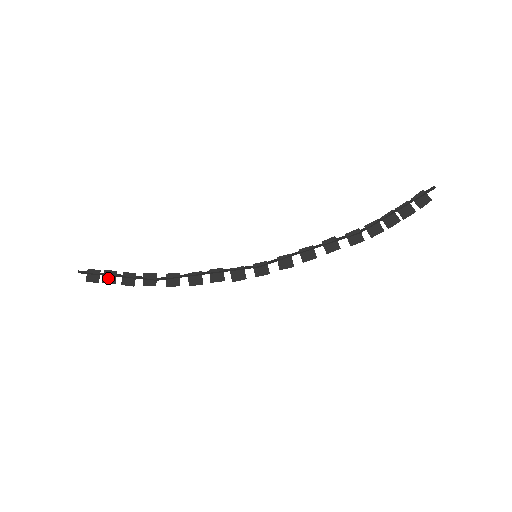
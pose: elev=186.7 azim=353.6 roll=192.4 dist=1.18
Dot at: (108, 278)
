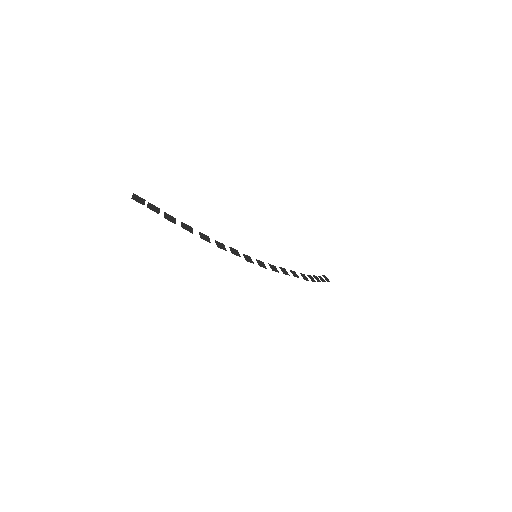
Dot at: (152, 208)
